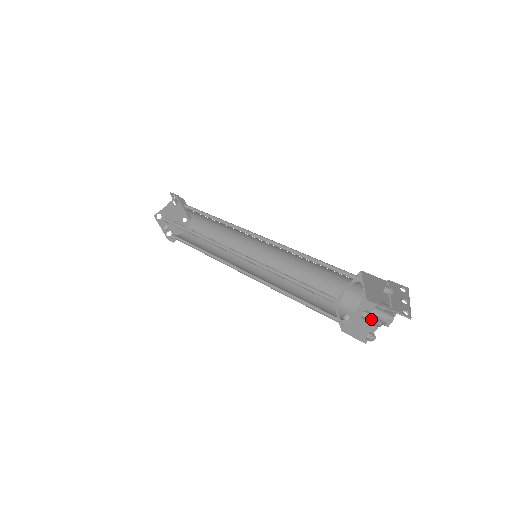
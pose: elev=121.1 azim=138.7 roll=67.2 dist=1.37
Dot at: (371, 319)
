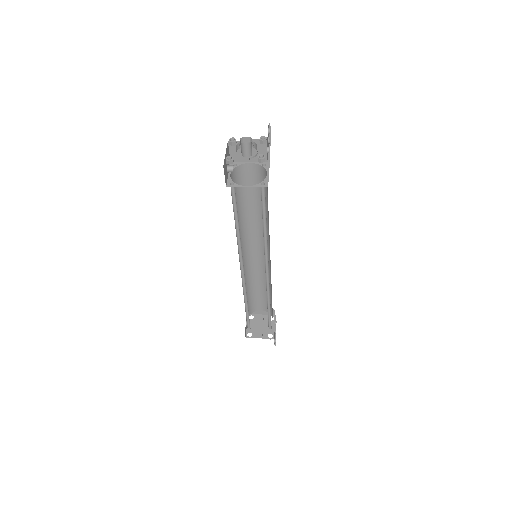
Dot at: occluded
